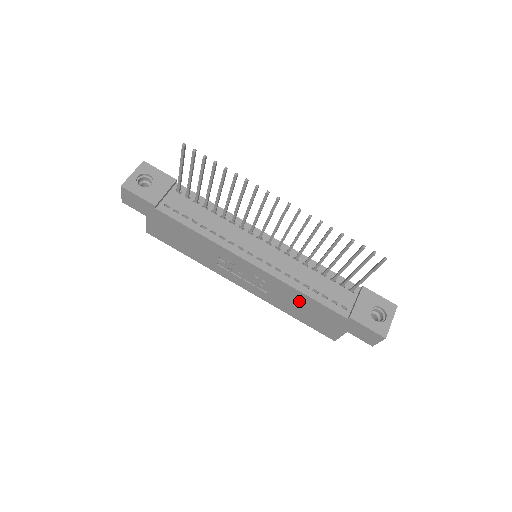
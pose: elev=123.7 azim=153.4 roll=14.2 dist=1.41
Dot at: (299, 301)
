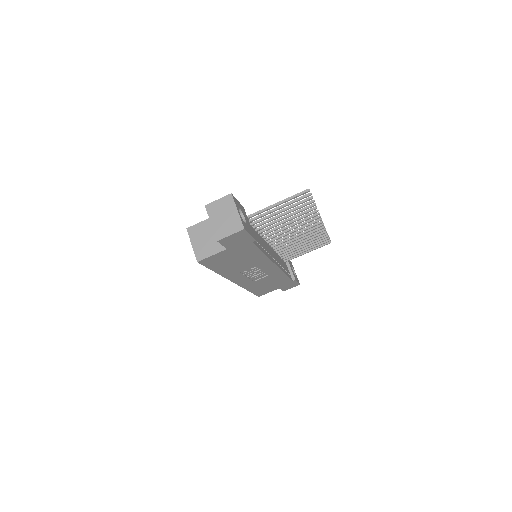
Dot at: (274, 280)
